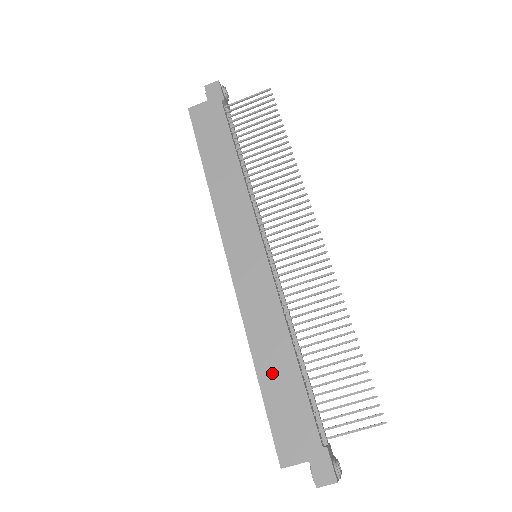
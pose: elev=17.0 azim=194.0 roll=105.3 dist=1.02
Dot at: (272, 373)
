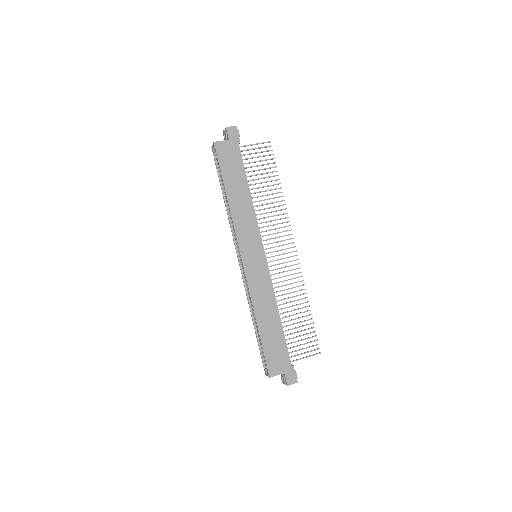
Dot at: (267, 328)
